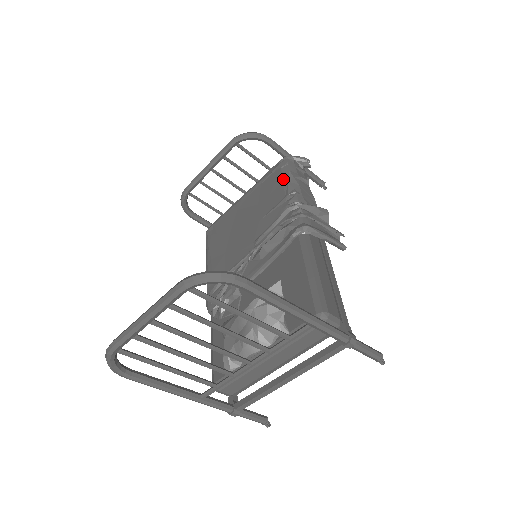
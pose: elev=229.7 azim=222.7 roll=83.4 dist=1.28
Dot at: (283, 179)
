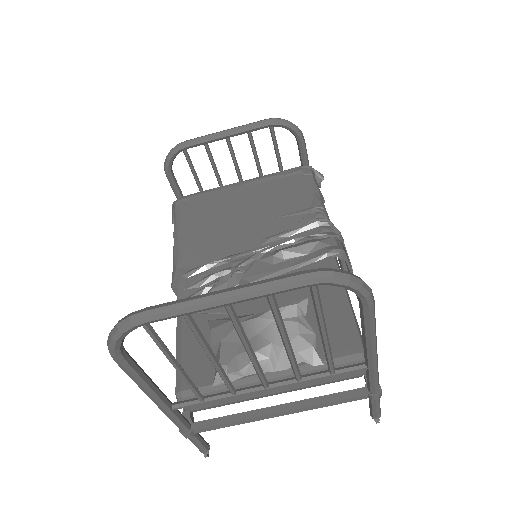
Dot at: (307, 187)
